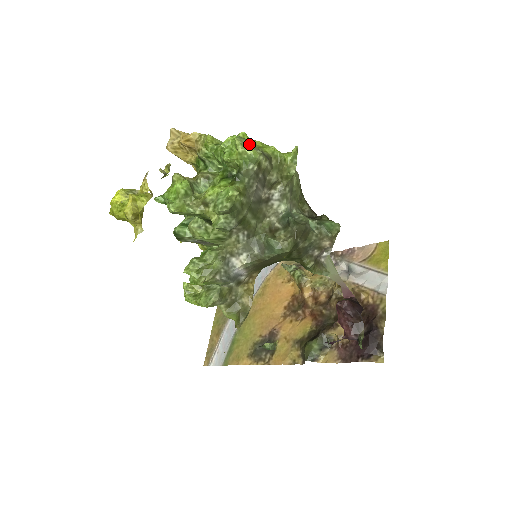
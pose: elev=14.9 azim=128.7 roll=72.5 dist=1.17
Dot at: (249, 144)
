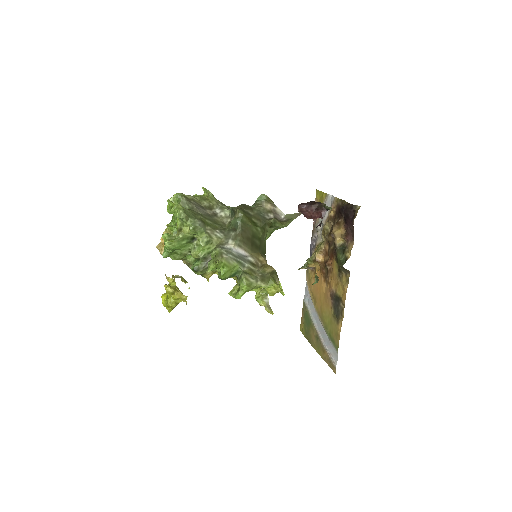
Dot at: occluded
